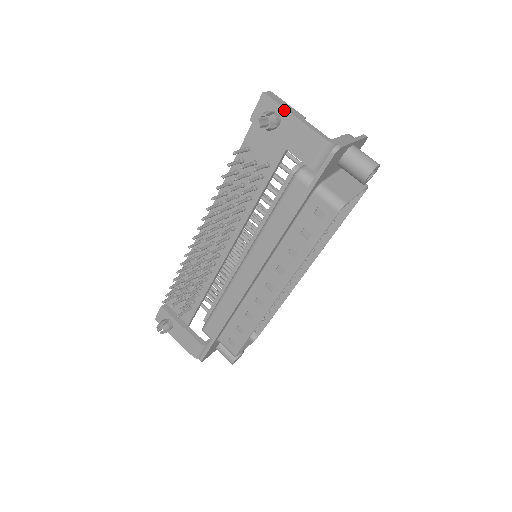
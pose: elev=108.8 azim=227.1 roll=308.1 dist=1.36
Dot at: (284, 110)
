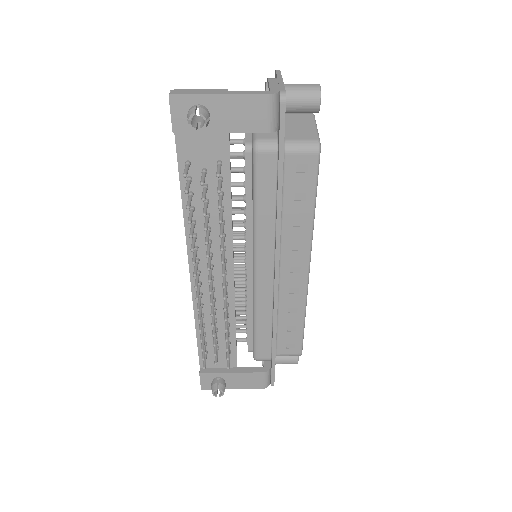
Dot at: (204, 97)
